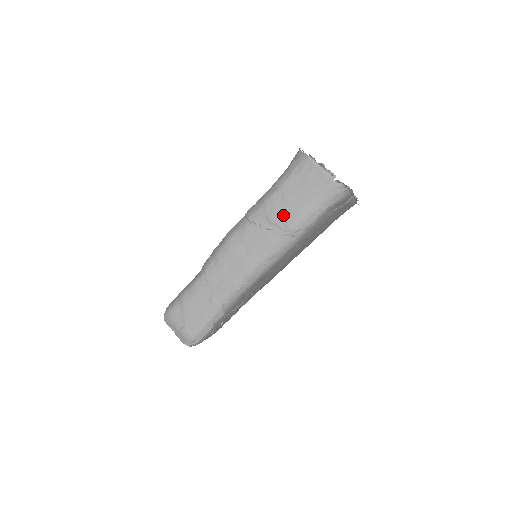
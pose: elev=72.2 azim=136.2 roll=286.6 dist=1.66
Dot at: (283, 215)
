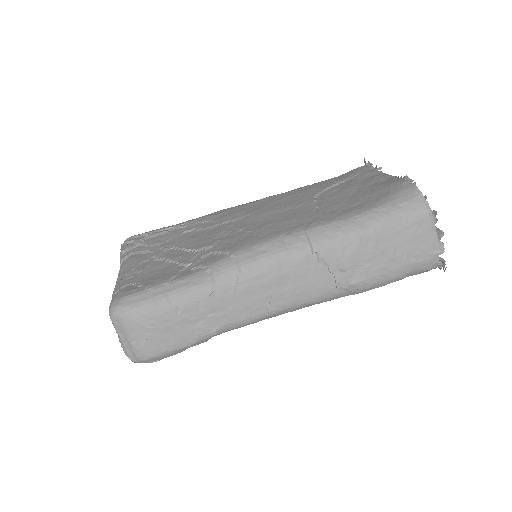
Dot at: (359, 265)
